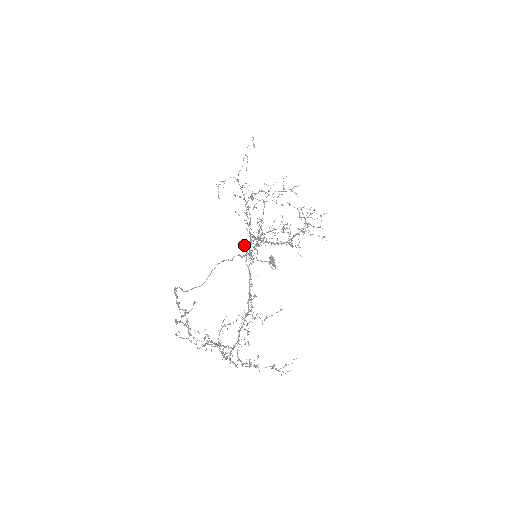
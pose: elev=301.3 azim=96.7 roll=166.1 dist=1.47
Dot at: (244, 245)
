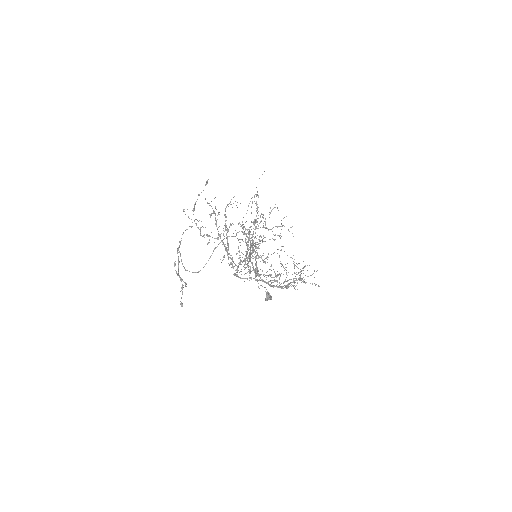
Dot at: (247, 230)
